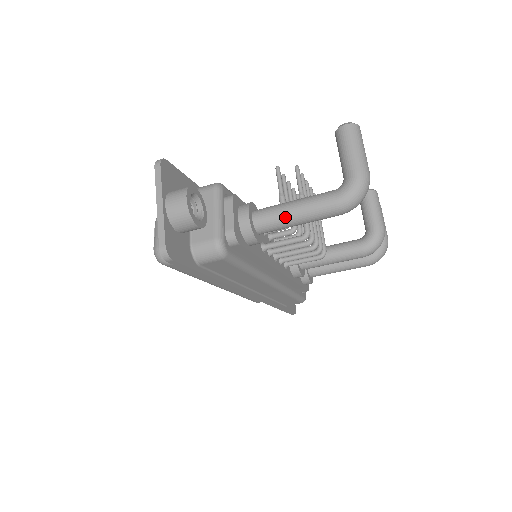
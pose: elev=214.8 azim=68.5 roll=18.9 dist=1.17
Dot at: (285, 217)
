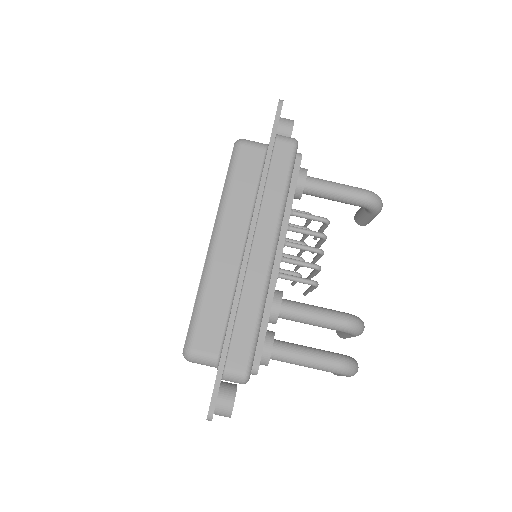
Dot at: (329, 181)
